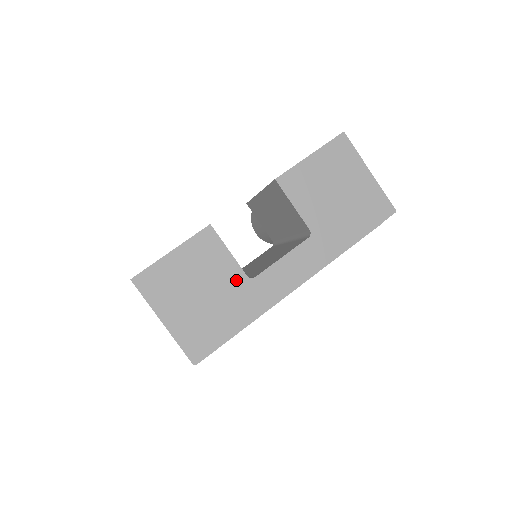
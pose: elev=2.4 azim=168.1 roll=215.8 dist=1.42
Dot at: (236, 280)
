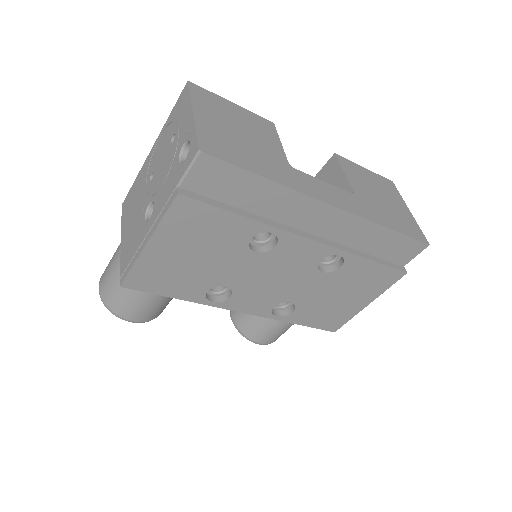
Dot at: (277, 155)
